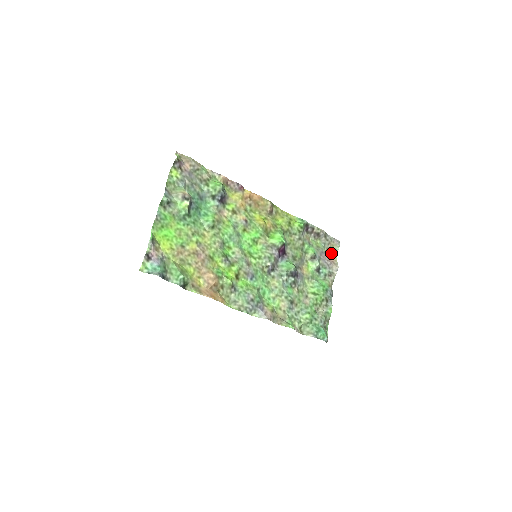
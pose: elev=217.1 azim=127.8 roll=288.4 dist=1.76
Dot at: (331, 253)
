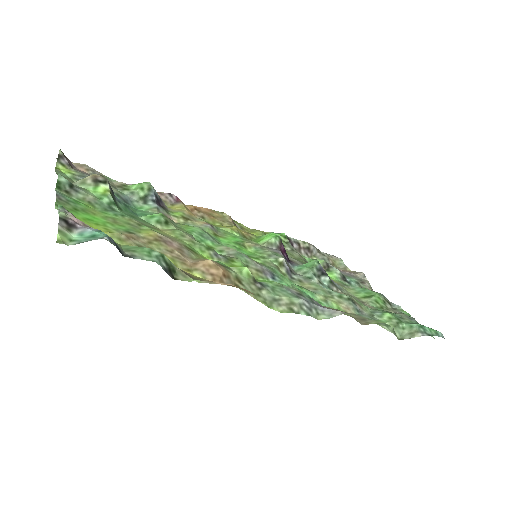
Dot at: (339, 268)
